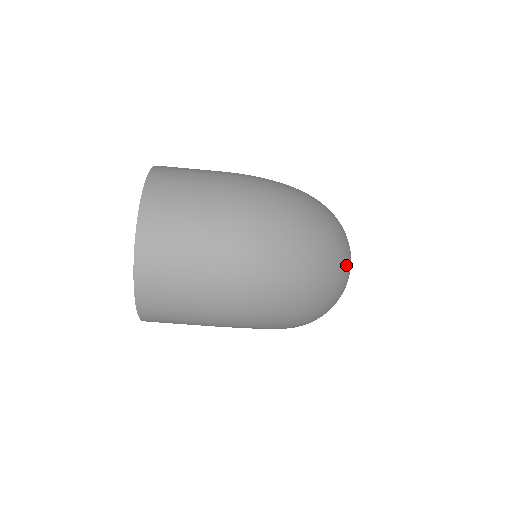
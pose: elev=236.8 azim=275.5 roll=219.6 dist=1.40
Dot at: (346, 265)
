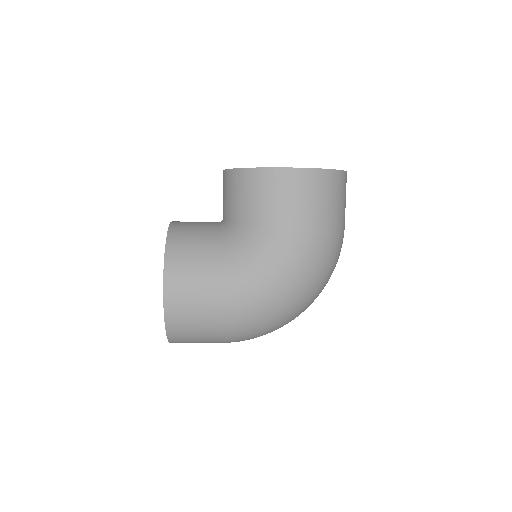
Dot at: occluded
